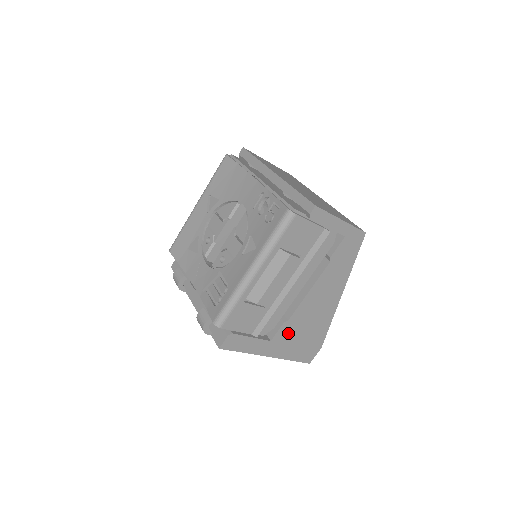
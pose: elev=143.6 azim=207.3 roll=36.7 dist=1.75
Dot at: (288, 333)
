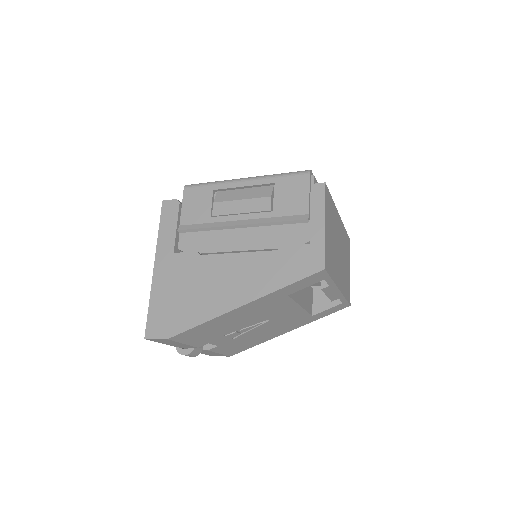
Dot at: (185, 268)
